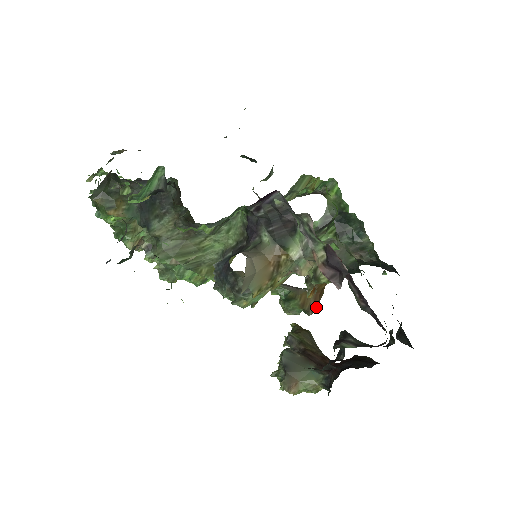
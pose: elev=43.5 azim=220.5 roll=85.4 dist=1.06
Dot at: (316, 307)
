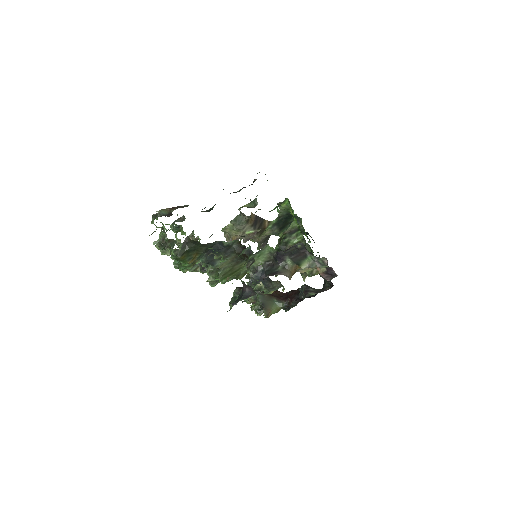
Dot at: occluded
